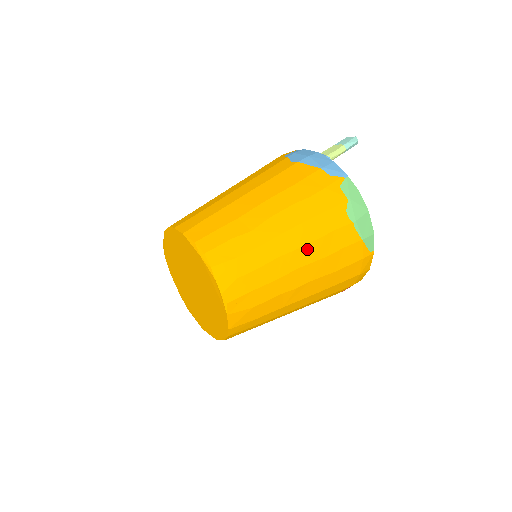
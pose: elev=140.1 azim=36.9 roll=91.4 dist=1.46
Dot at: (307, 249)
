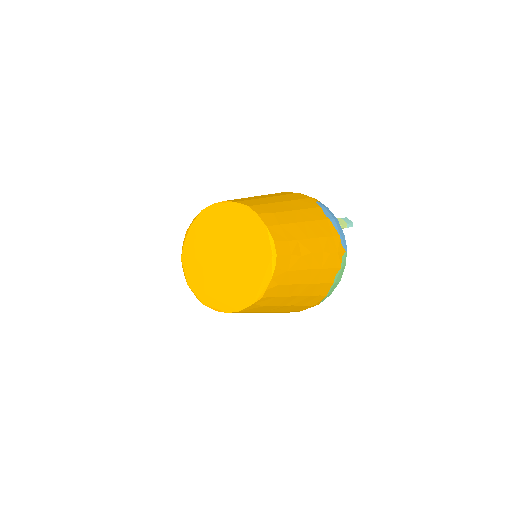
Dot at: (311, 286)
